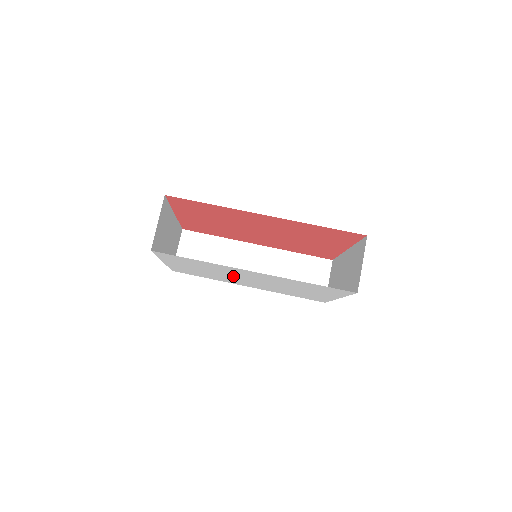
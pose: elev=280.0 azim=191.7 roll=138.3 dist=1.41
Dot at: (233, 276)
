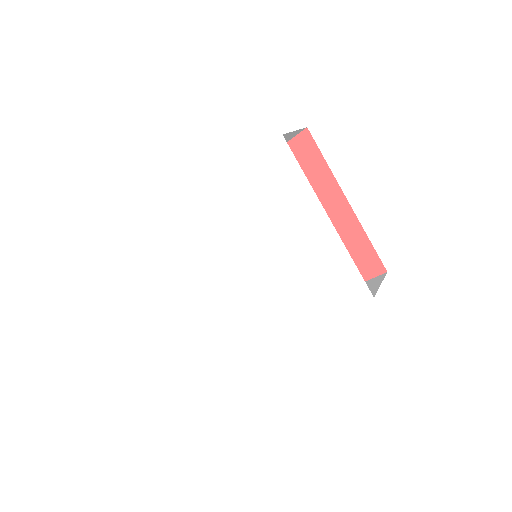
Dot at: (226, 272)
